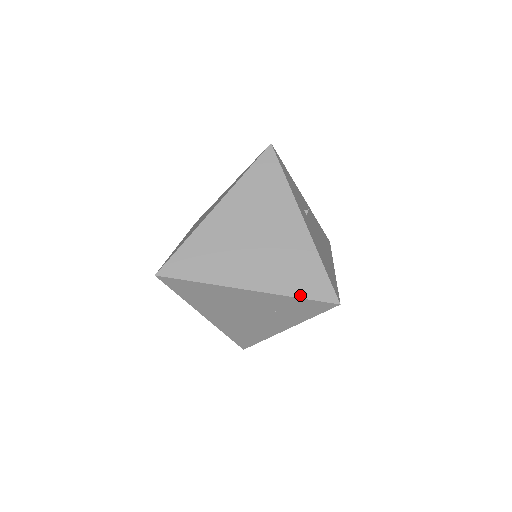
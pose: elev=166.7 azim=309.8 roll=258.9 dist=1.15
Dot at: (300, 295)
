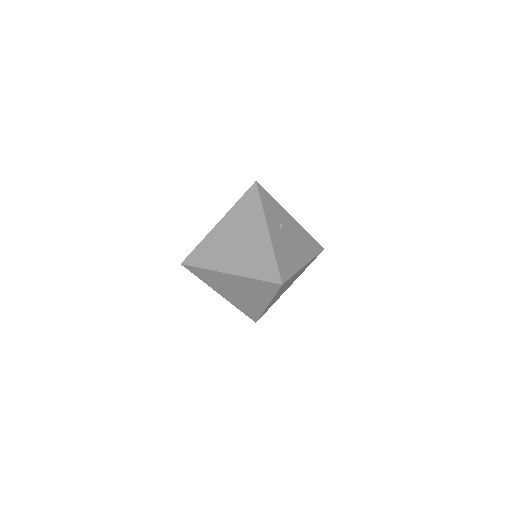
Dot at: (259, 278)
